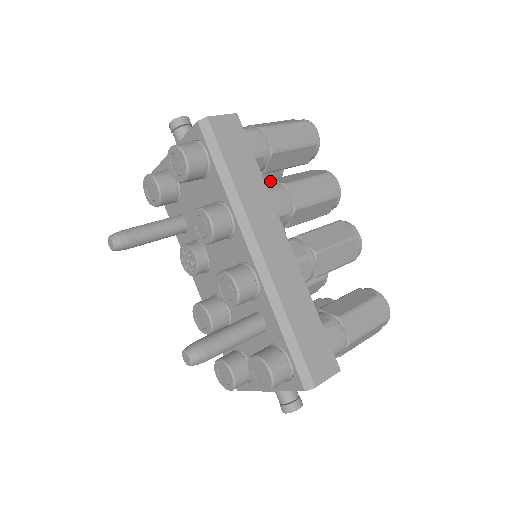
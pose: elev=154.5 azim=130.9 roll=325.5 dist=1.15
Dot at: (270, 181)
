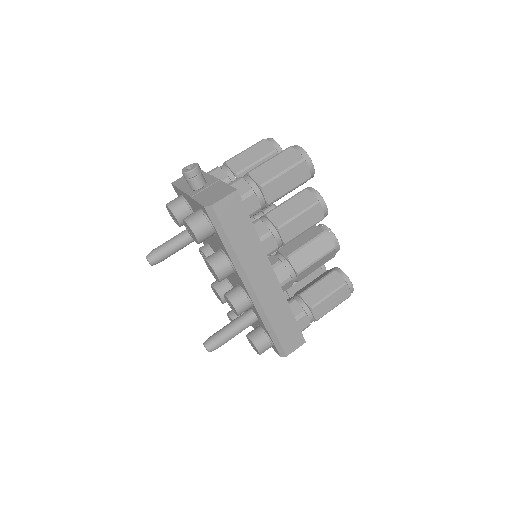
Dot at: (267, 217)
